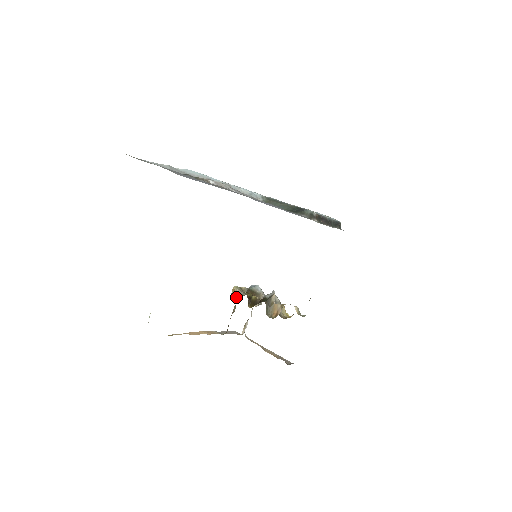
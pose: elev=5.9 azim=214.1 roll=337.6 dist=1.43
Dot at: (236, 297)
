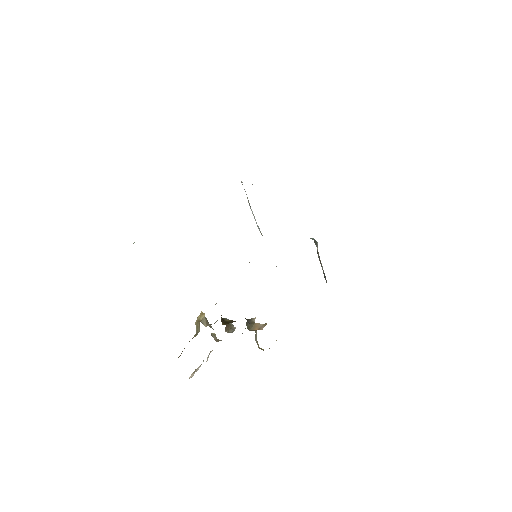
Dot at: (202, 322)
